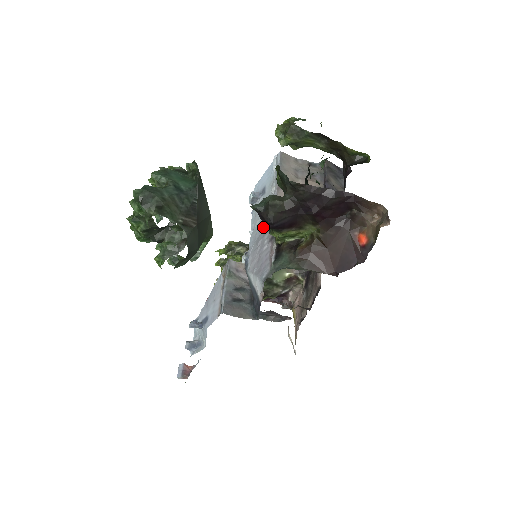
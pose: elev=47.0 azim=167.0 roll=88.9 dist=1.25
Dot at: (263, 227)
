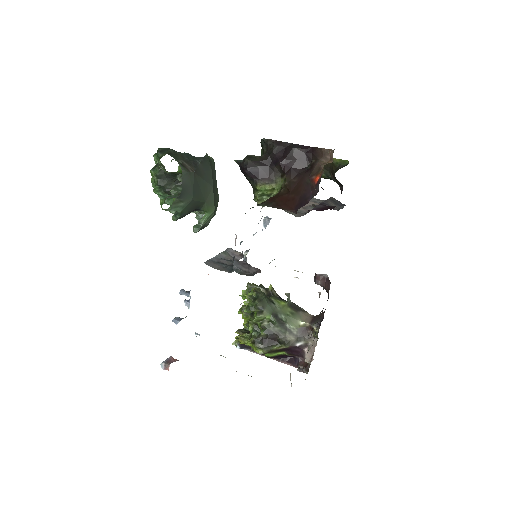
Dot at: (260, 220)
